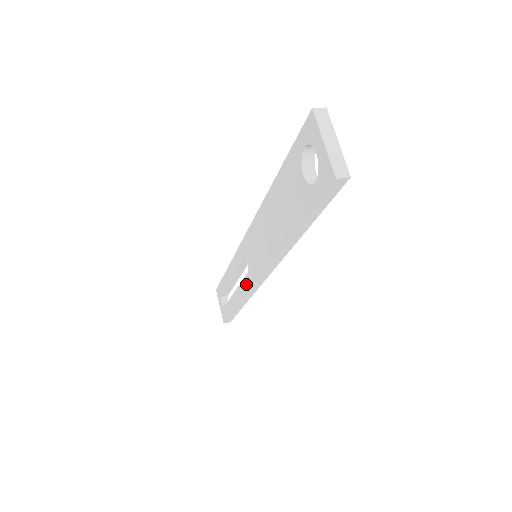
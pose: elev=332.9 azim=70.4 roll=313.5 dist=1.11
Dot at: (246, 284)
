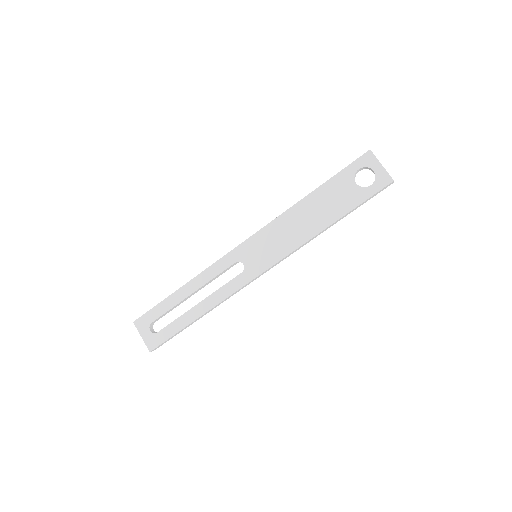
Dot at: (236, 283)
